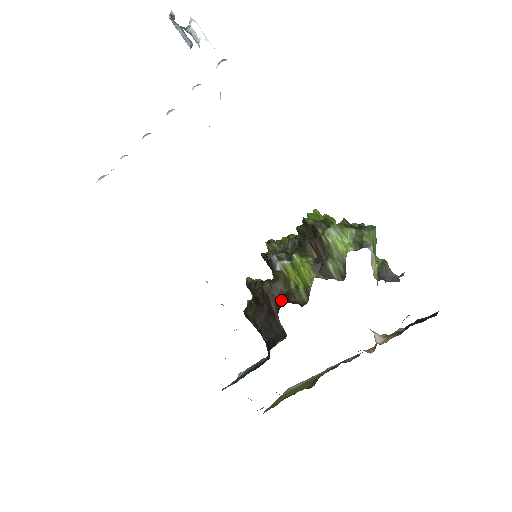
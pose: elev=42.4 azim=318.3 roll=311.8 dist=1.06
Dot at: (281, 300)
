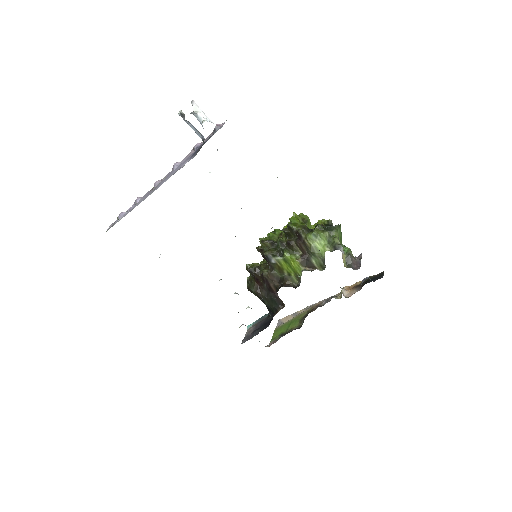
Dot at: (278, 283)
